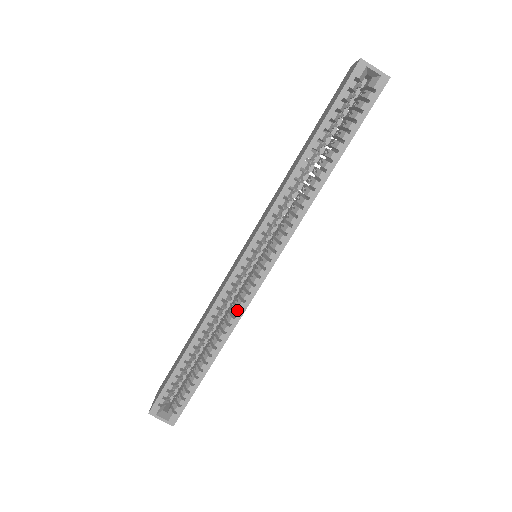
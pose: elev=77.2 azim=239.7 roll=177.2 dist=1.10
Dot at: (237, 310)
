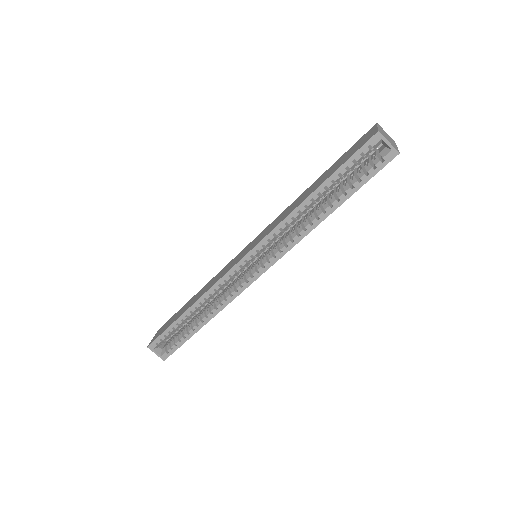
Dot at: (229, 295)
